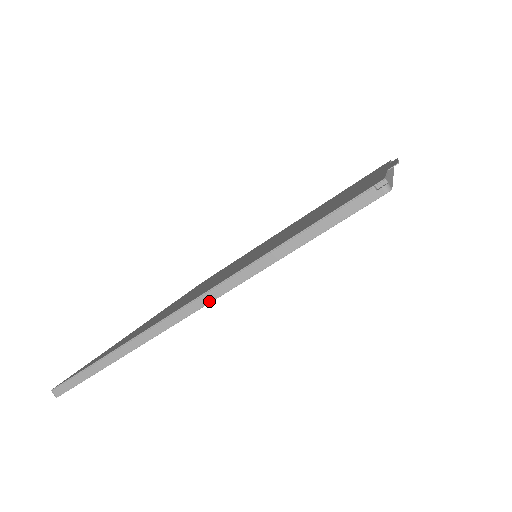
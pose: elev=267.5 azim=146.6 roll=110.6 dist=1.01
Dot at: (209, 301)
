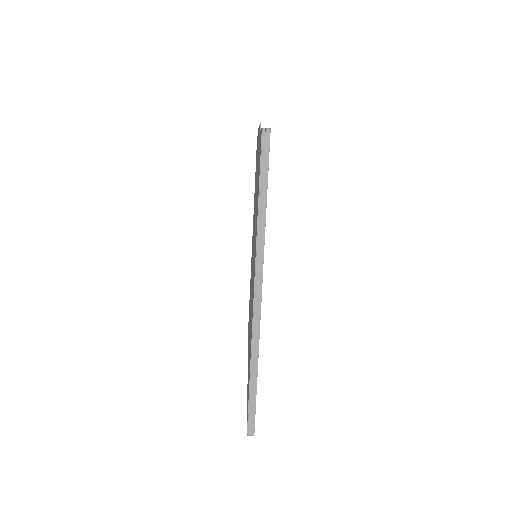
Dot at: (261, 278)
